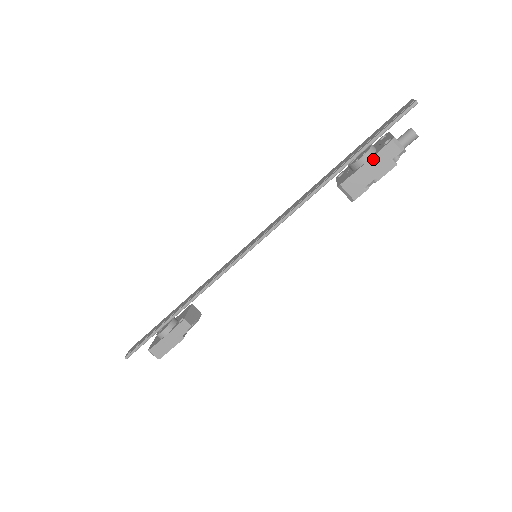
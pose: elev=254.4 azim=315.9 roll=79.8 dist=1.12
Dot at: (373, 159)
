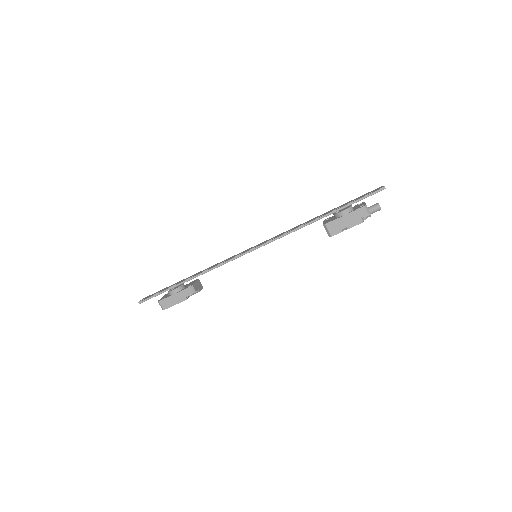
Dot at: (350, 214)
